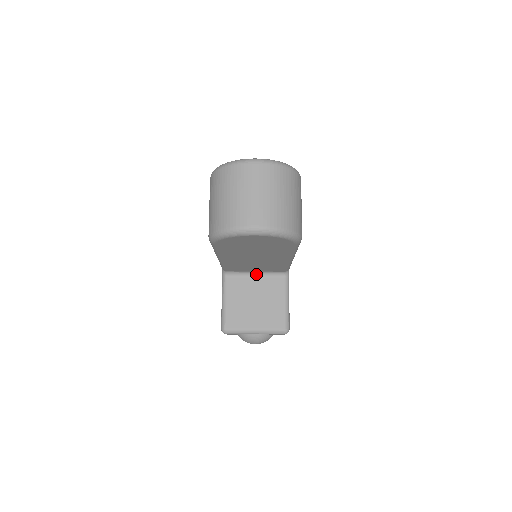
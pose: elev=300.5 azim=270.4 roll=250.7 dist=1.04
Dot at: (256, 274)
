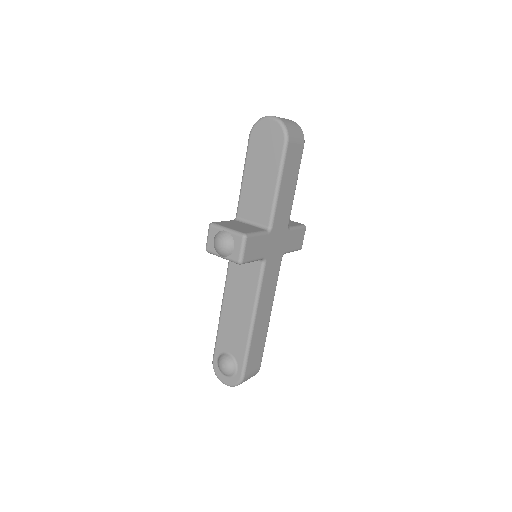
Dot at: (251, 224)
